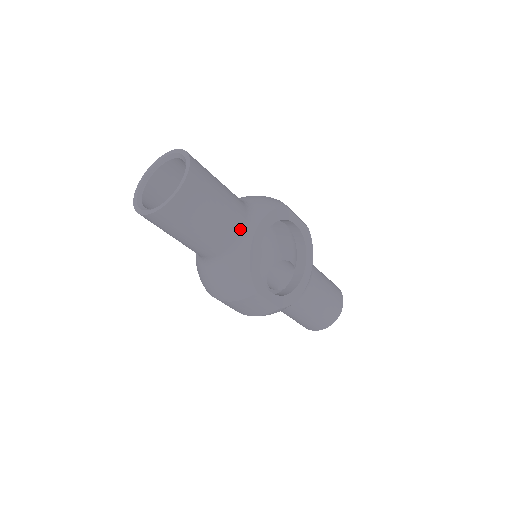
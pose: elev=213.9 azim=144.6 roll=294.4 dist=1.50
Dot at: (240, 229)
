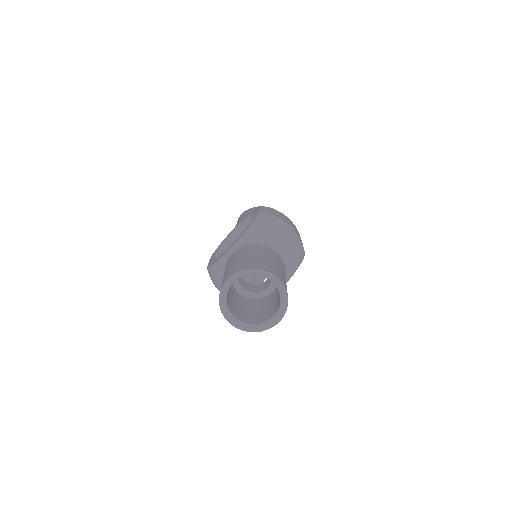
Dot at: occluded
